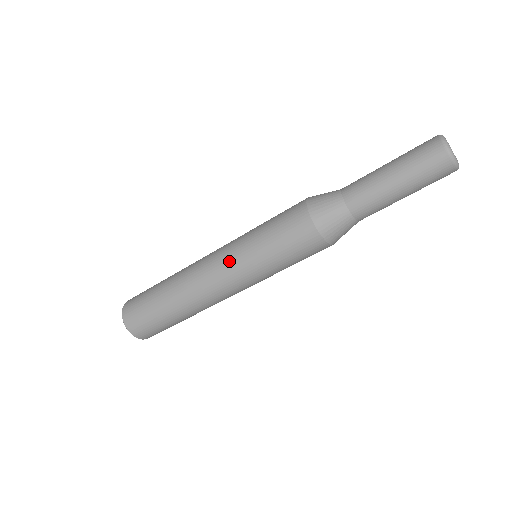
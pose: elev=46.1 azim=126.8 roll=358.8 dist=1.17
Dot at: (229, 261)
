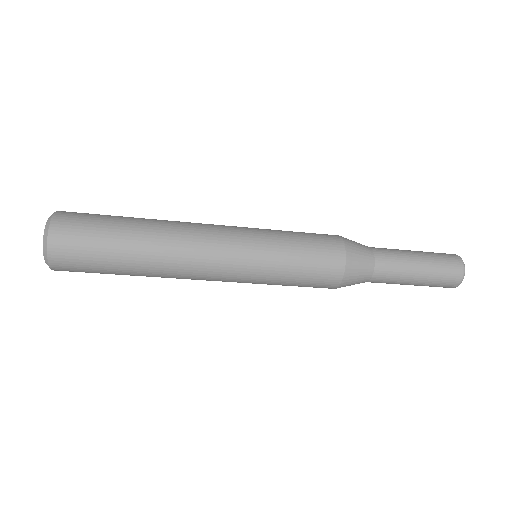
Dot at: (242, 247)
